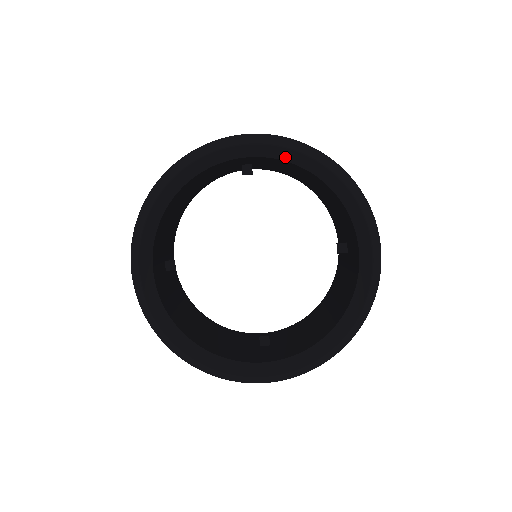
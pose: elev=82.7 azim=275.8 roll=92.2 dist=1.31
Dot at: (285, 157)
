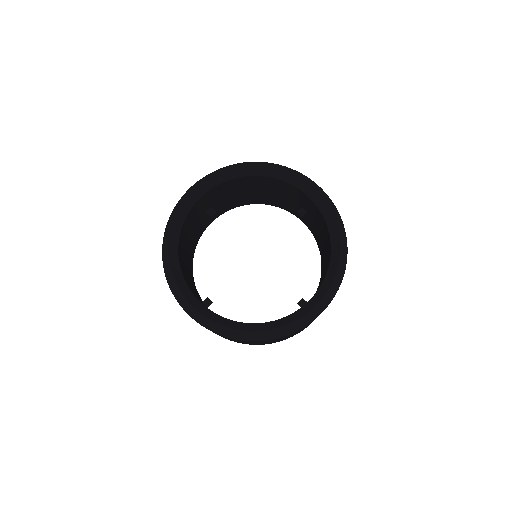
Dot at: (326, 216)
